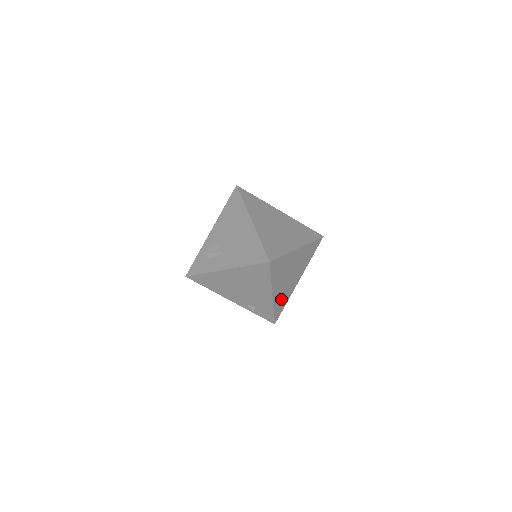
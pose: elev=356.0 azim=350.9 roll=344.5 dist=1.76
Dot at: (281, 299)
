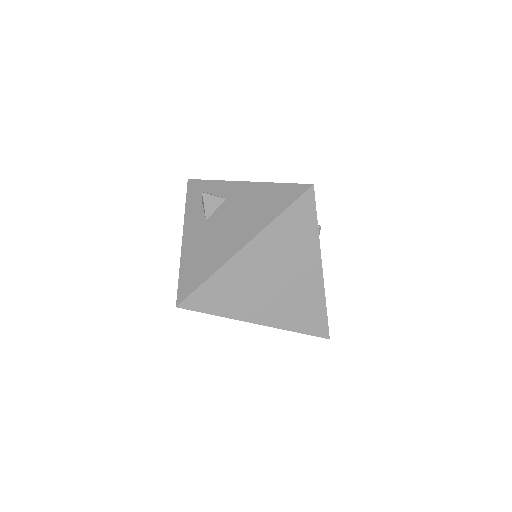
Dot at: occluded
